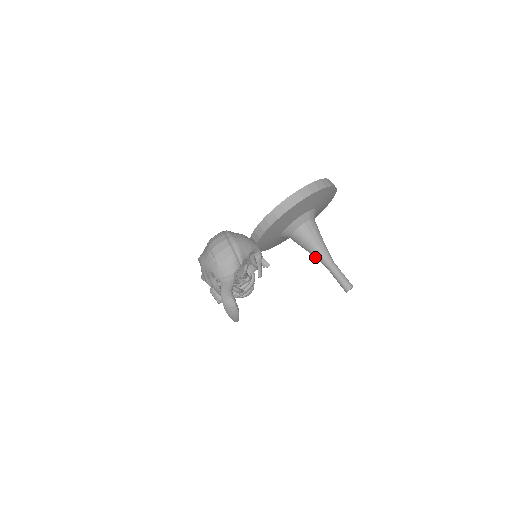
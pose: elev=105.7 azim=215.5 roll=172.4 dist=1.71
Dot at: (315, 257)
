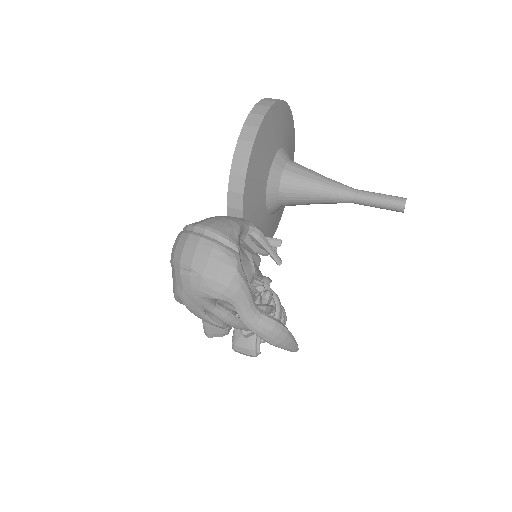
Dot at: (329, 202)
